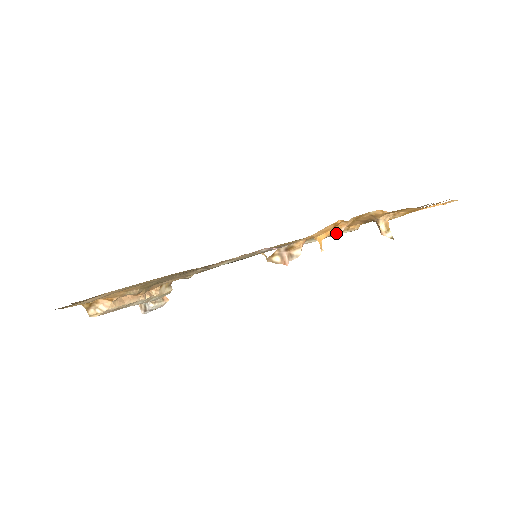
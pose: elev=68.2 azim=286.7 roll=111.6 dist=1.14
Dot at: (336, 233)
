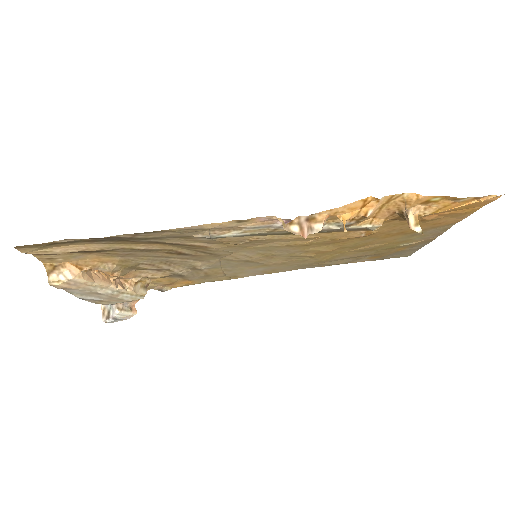
Dot at: (359, 221)
